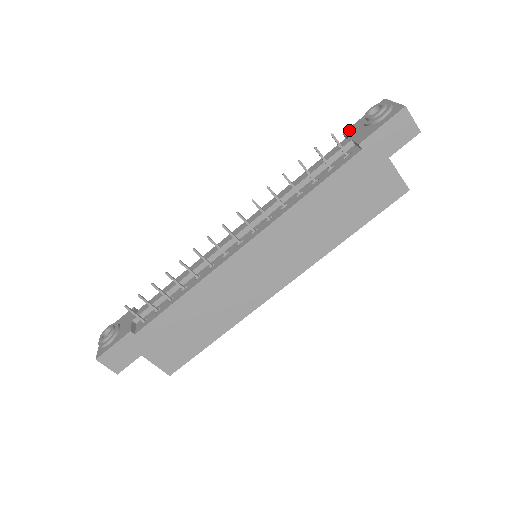
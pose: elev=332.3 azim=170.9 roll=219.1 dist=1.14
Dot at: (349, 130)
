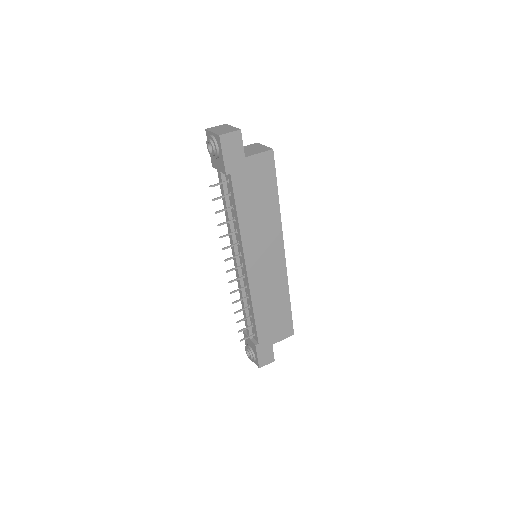
Dot at: (213, 163)
